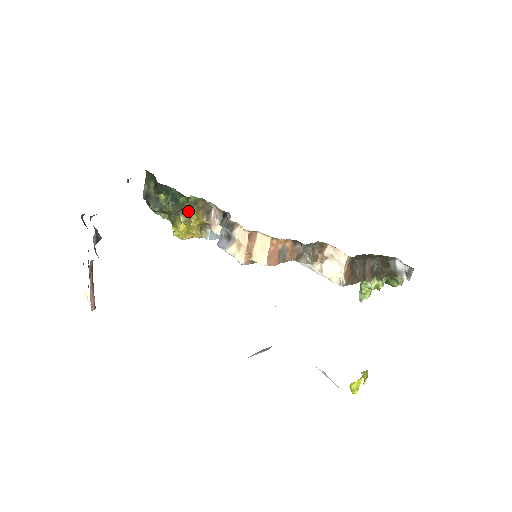
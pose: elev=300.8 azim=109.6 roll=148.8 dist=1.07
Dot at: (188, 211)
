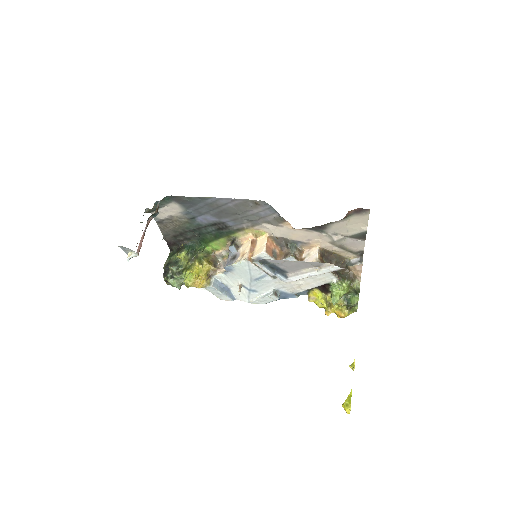
Dot at: (202, 259)
